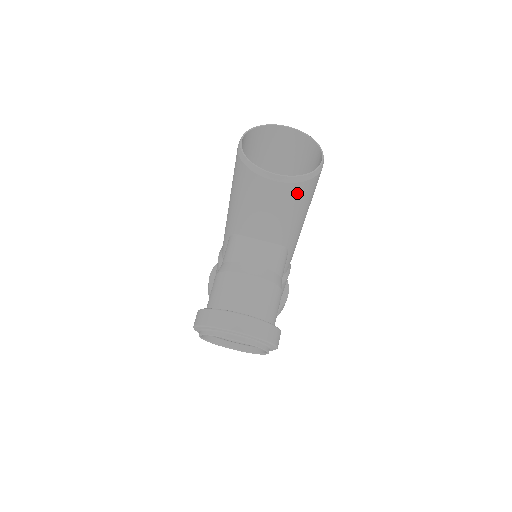
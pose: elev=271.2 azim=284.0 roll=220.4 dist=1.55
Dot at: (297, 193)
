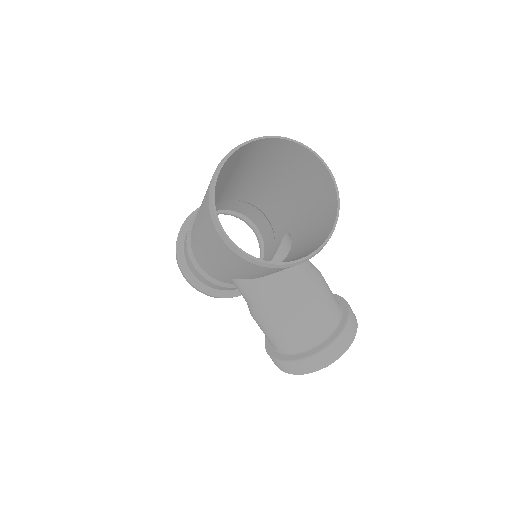
Dot at: occluded
